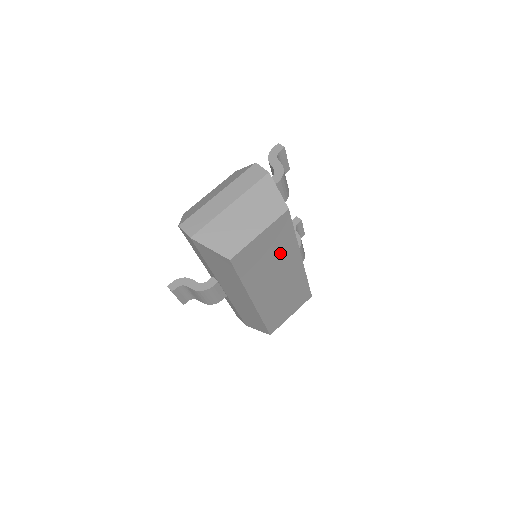
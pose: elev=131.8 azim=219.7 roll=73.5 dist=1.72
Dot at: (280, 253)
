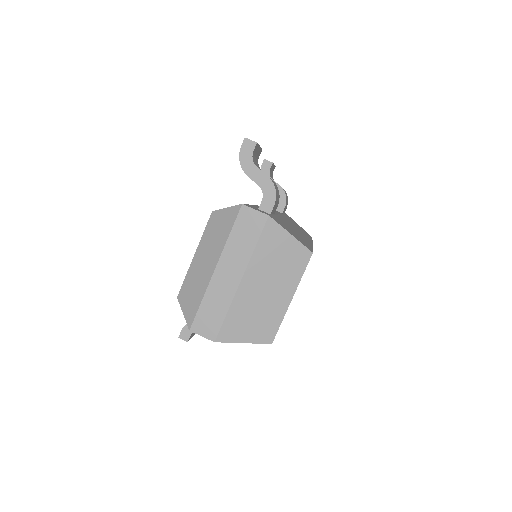
Dot at: occluded
